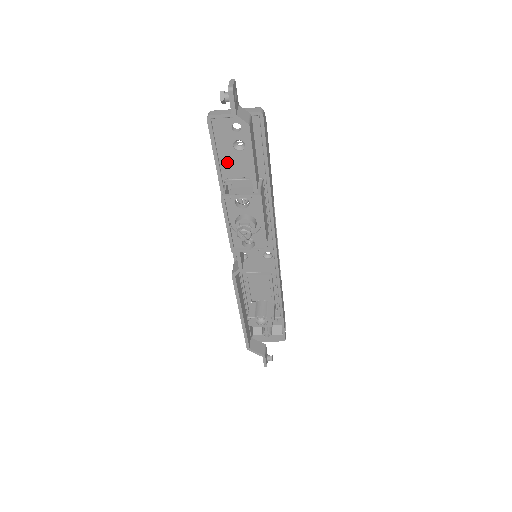
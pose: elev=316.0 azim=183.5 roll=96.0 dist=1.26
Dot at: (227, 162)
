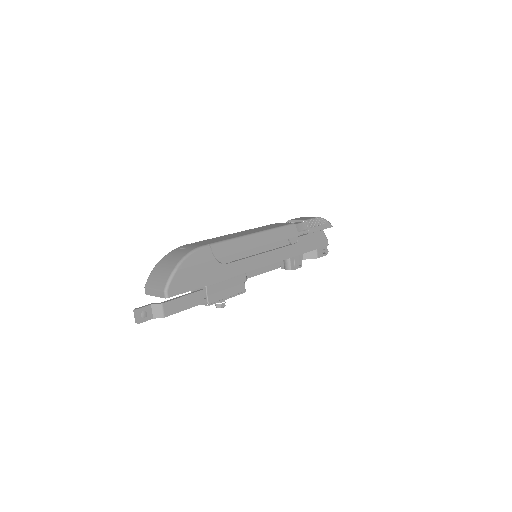
Dot at: occluded
